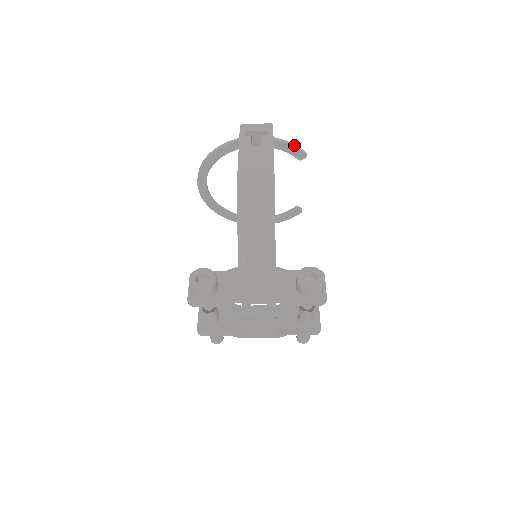
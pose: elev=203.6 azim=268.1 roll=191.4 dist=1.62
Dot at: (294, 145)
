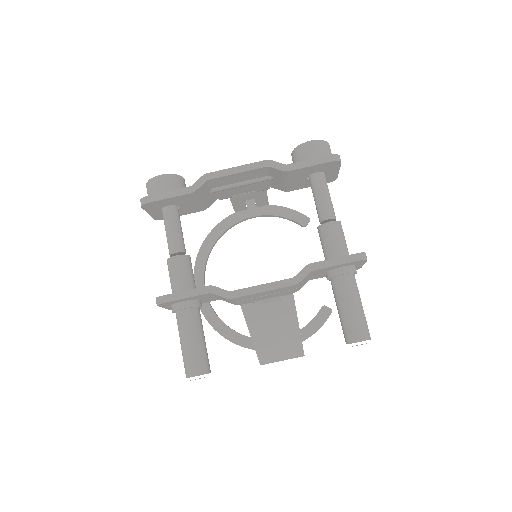
Dot at: (293, 210)
